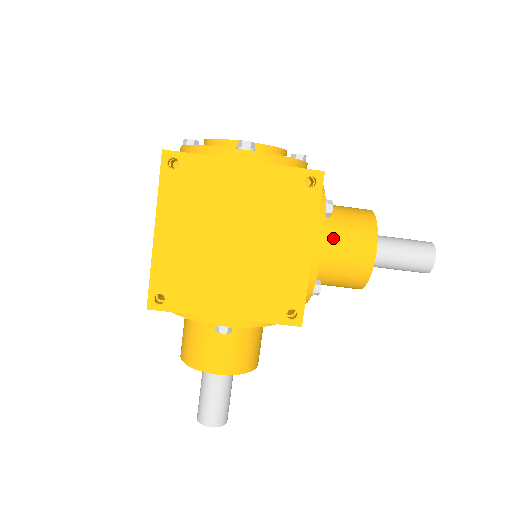
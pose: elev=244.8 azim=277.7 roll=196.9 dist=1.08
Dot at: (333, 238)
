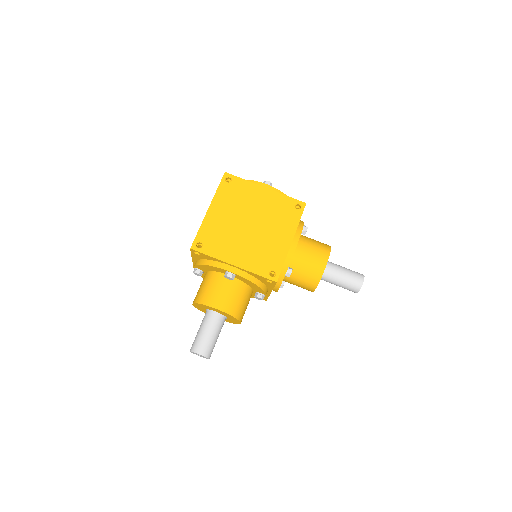
Dot at: (304, 246)
